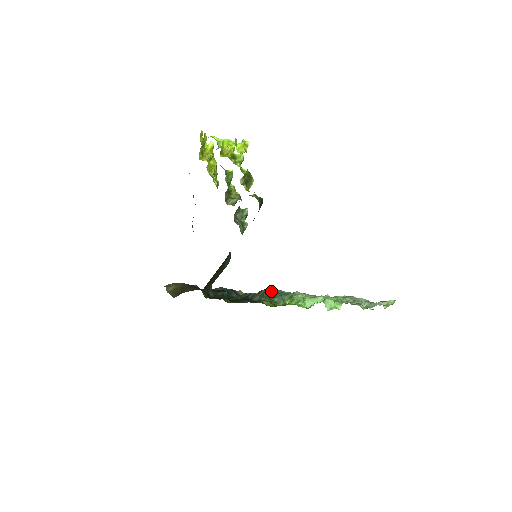
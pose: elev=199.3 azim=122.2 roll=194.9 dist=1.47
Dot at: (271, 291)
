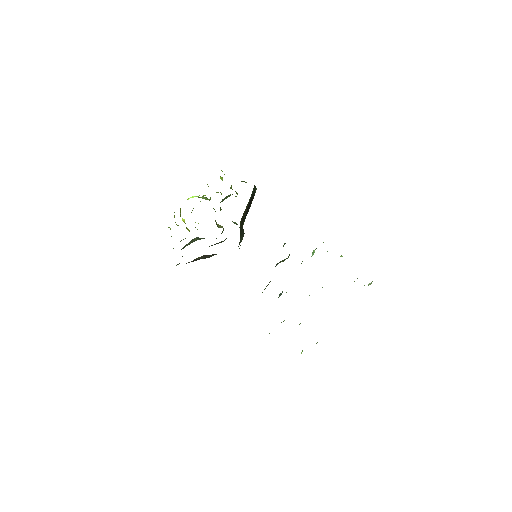
Dot at: occluded
